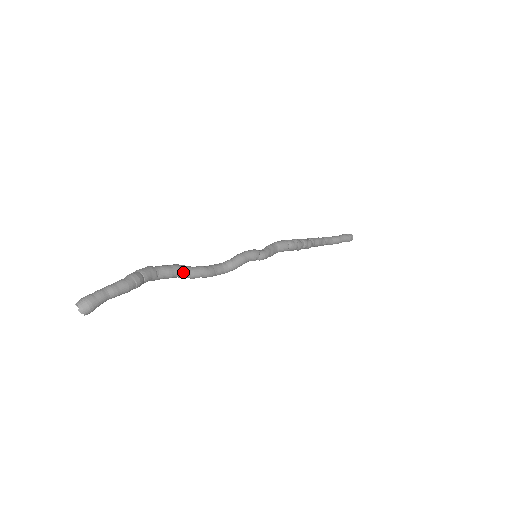
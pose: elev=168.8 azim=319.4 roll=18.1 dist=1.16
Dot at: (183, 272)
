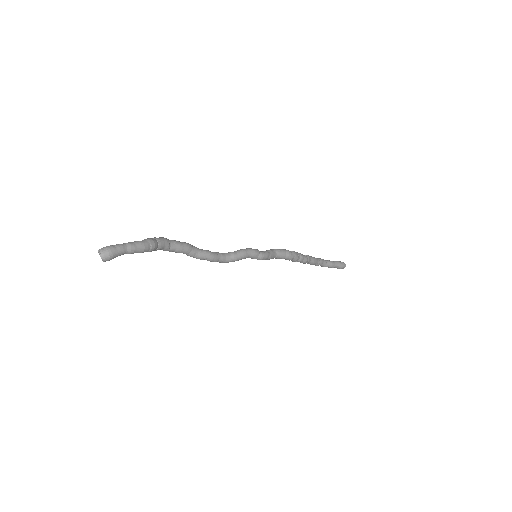
Dot at: (191, 250)
